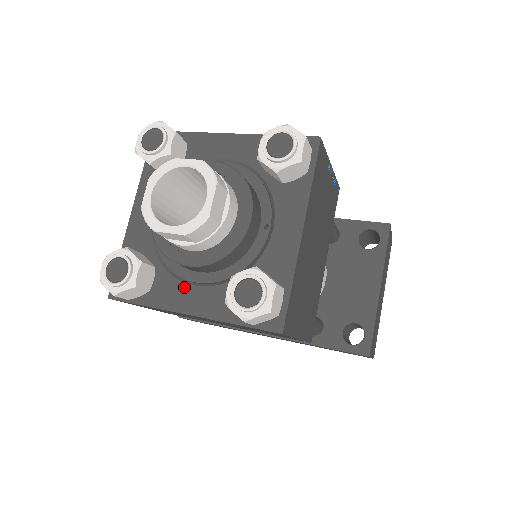
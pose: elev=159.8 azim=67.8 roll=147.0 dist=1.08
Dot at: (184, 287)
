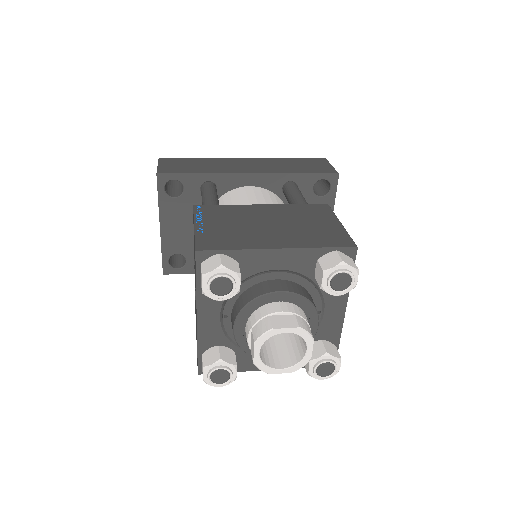
Dot at: occluded
